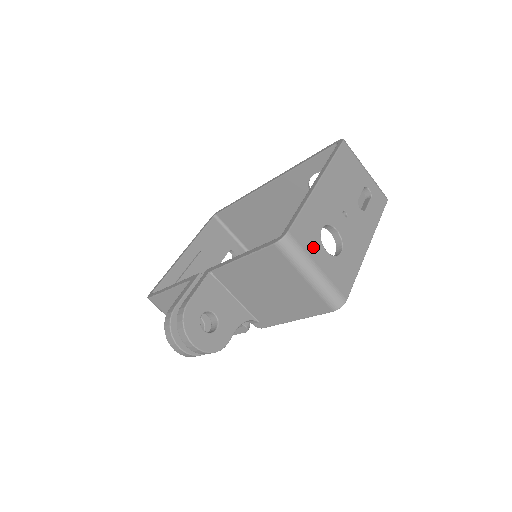
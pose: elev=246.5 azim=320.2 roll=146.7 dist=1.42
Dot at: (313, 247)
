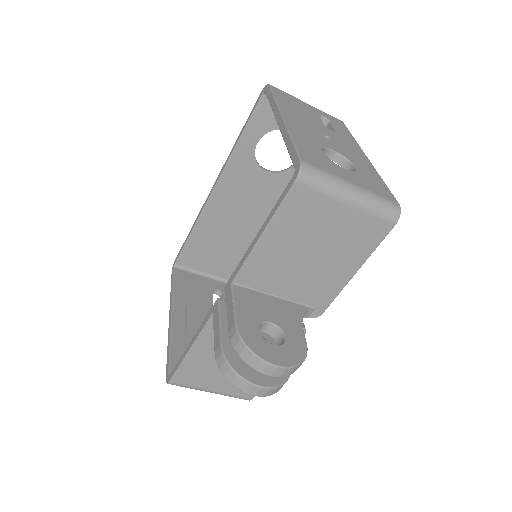
Dot at: (332, 168)
